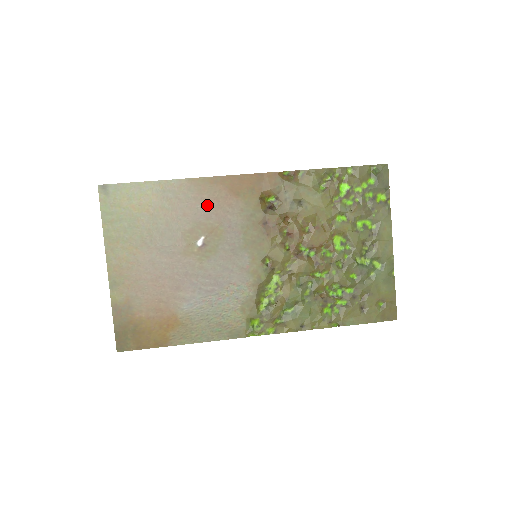
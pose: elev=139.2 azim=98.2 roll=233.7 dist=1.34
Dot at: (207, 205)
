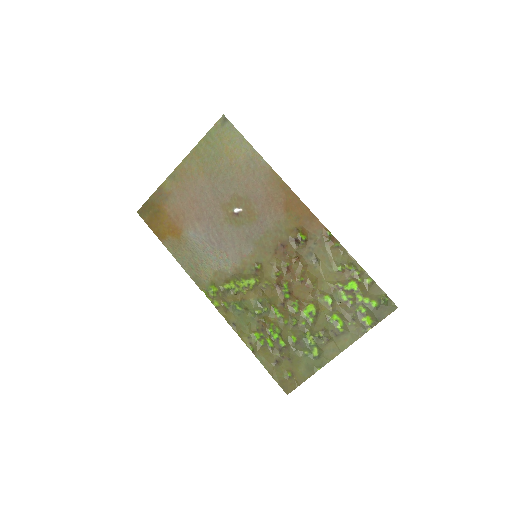
Dot at: (264, 195)
